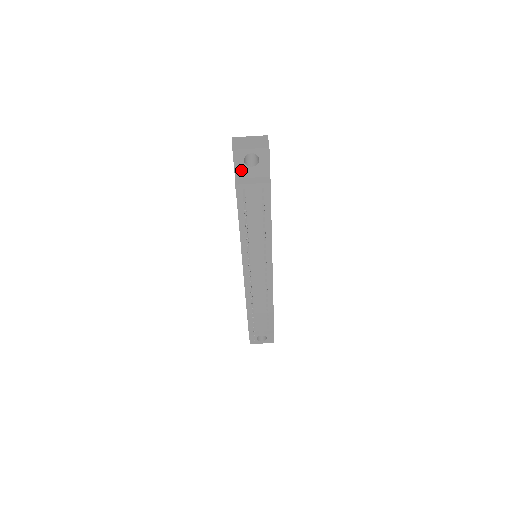
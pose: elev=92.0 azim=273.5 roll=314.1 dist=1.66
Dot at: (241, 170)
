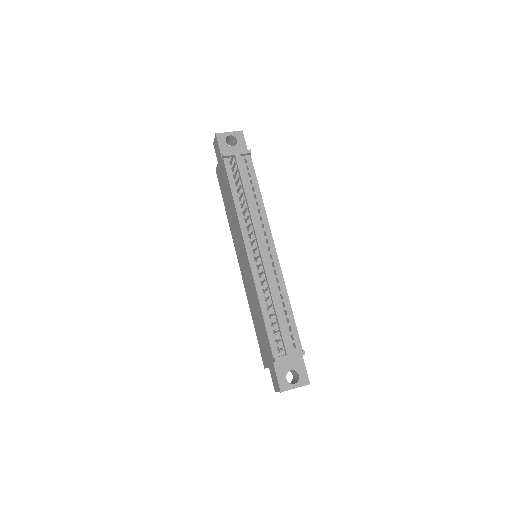
Dot at: (225, 150)
